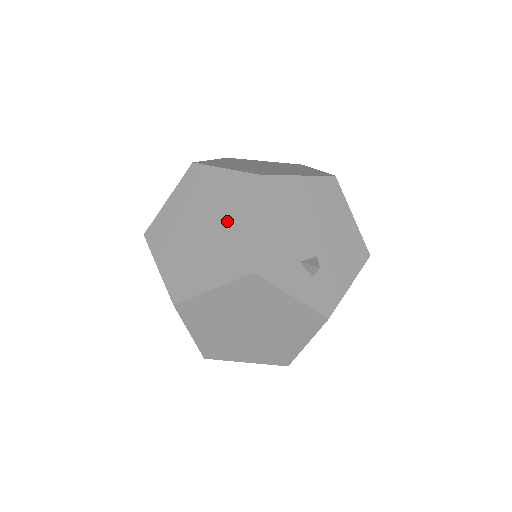
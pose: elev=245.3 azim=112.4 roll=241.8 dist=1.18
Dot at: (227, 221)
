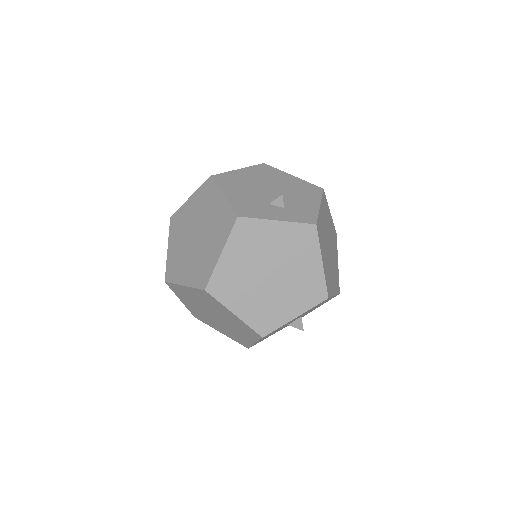
Dot at: (206, 216)
